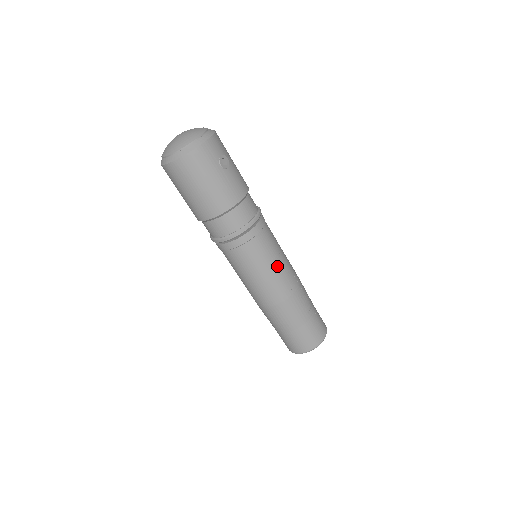
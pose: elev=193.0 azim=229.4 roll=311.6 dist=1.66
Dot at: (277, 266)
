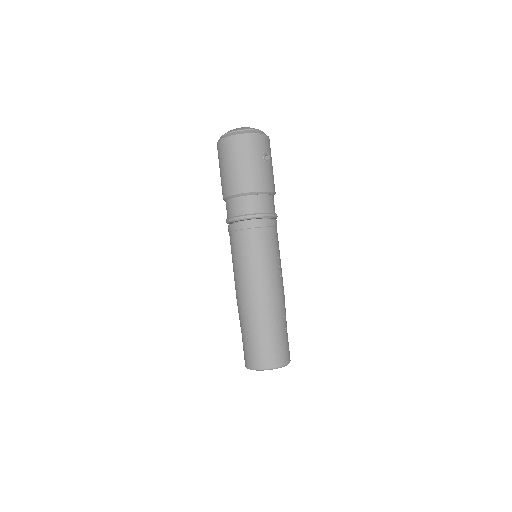
Dot at: (271, 265)
